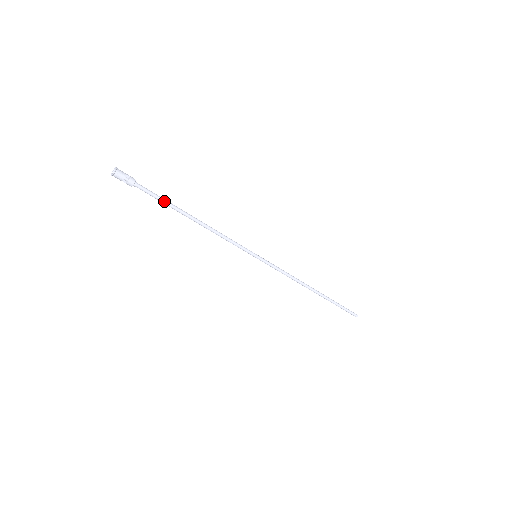
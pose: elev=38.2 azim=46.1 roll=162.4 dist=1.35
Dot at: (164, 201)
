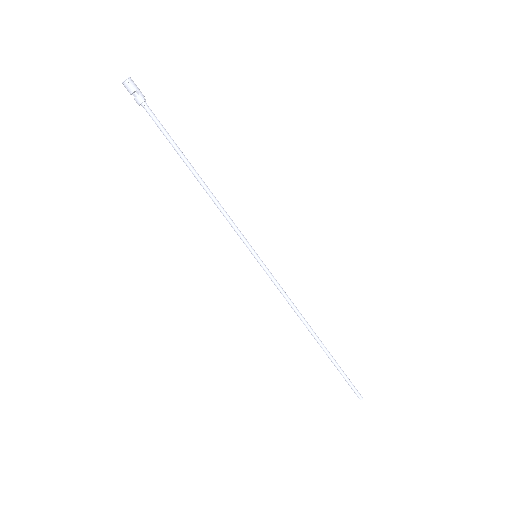
Dot at: (169, 139)
